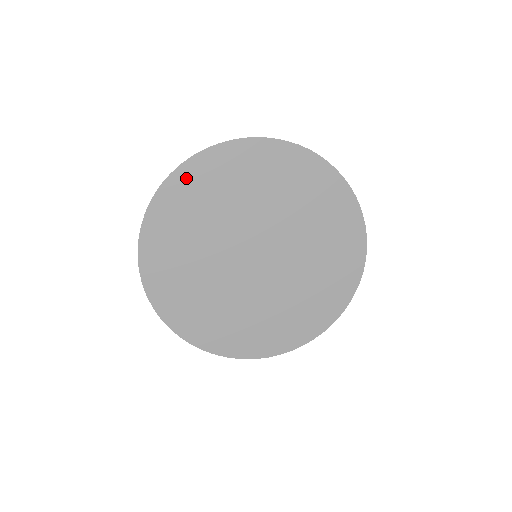
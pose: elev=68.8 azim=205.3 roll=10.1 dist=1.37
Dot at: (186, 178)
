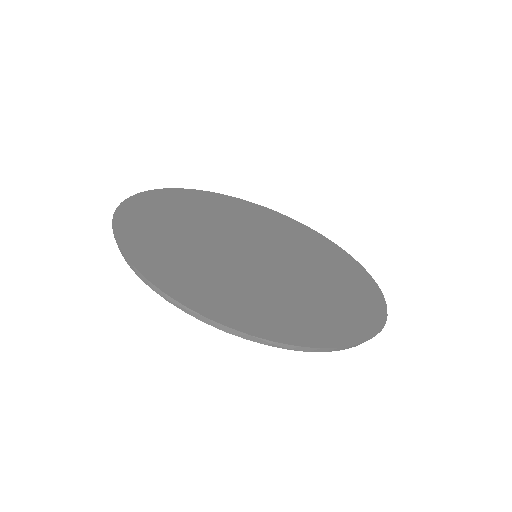
Dot at: (131, 216)
